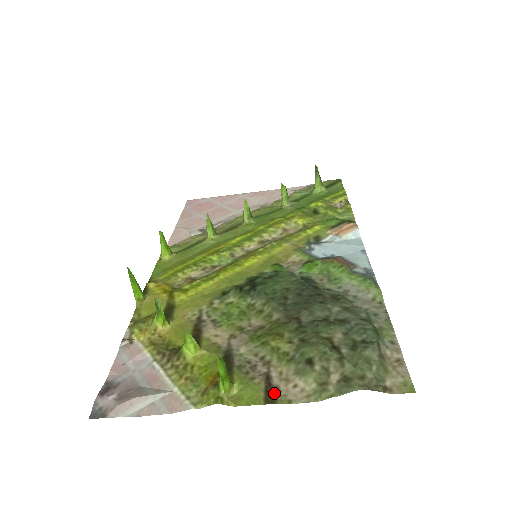
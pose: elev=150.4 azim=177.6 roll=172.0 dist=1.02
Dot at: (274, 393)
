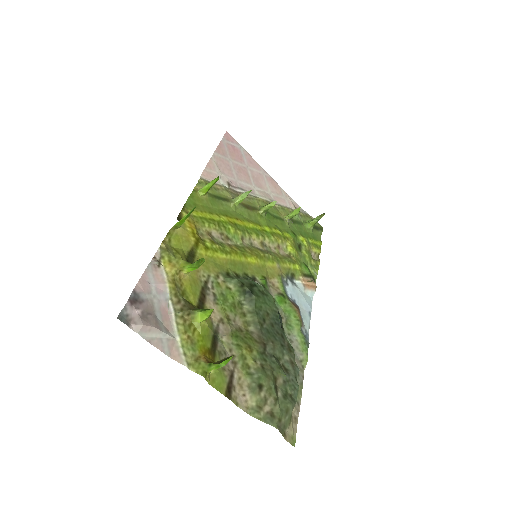
Dot at: (232, 391)
